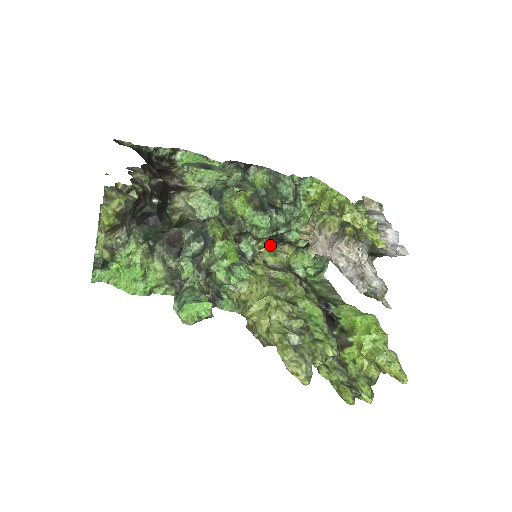
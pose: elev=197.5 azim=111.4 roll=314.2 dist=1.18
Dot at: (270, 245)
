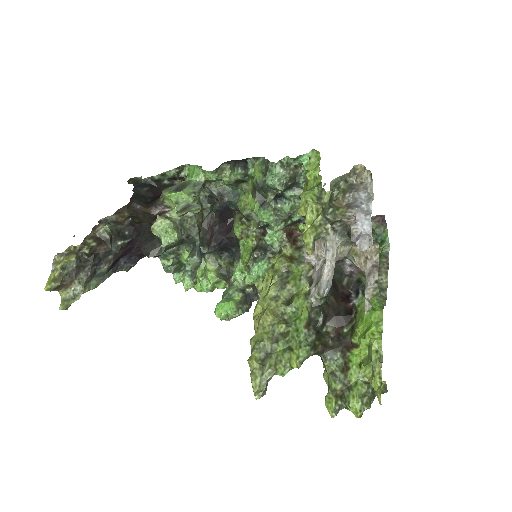
Dot at: occluded
